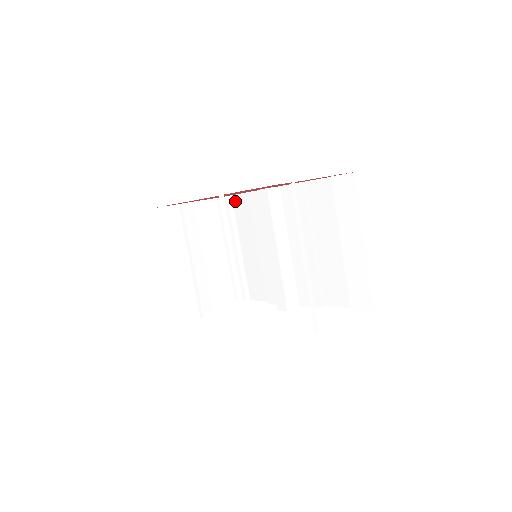
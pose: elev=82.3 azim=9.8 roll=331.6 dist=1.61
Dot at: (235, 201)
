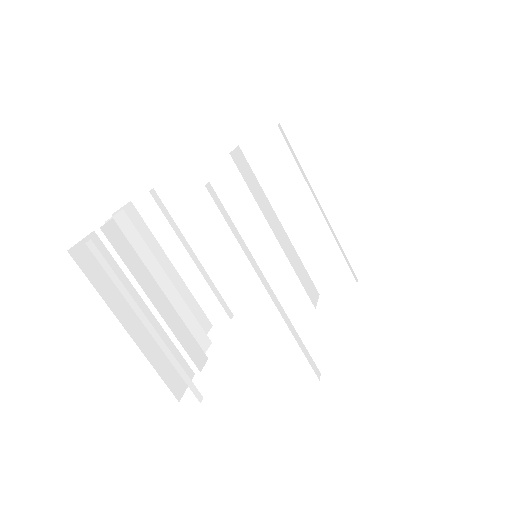
Dot at: (163, 194)
